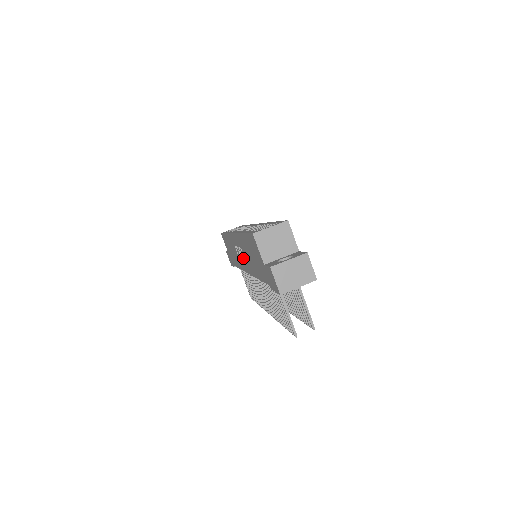
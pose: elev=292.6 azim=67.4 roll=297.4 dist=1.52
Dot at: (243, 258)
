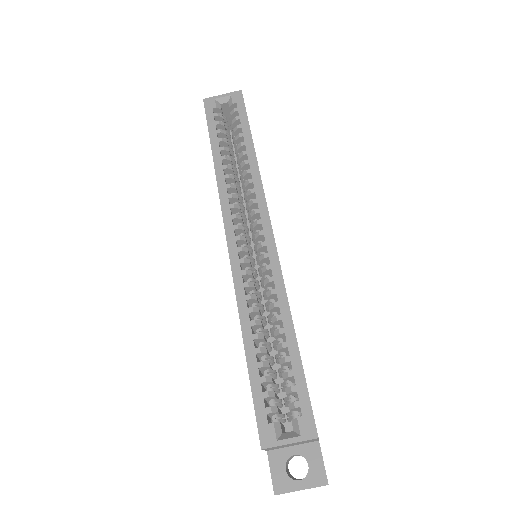
Dot at: occluded
